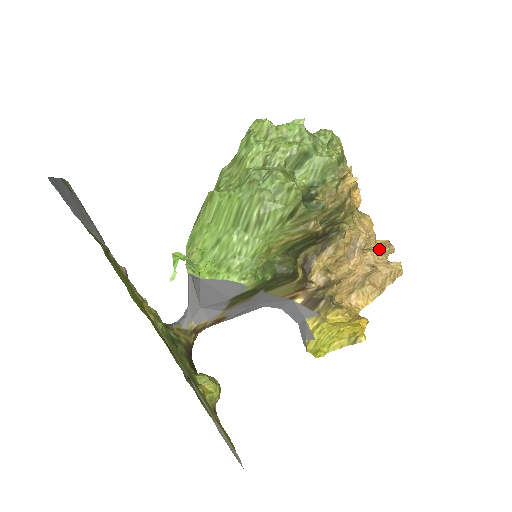
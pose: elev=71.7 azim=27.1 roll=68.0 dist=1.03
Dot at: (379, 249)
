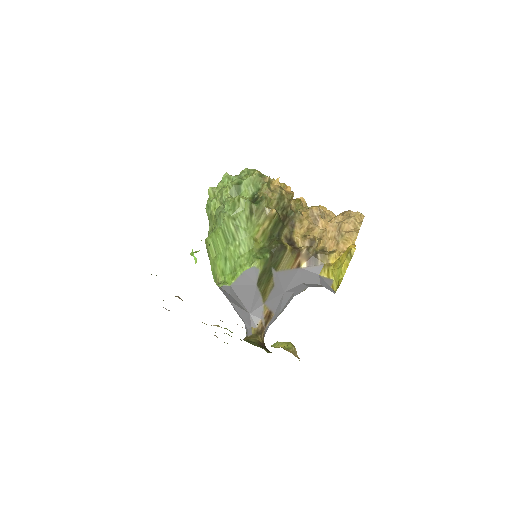
Dot at: occluded
